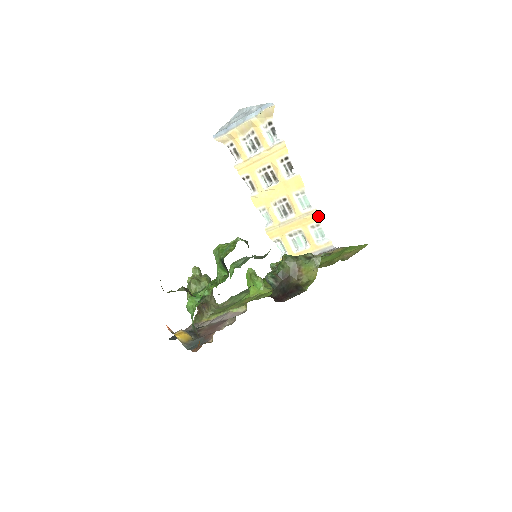
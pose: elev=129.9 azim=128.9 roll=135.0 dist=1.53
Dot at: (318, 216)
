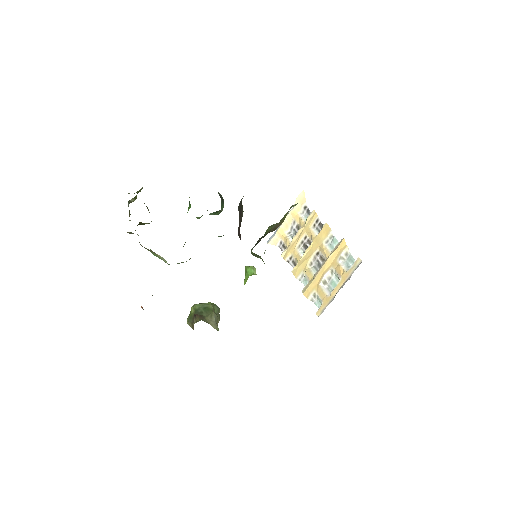
Dot at: (344, 243)
